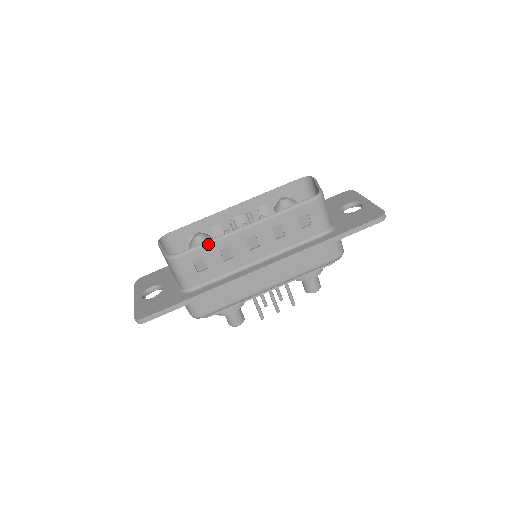
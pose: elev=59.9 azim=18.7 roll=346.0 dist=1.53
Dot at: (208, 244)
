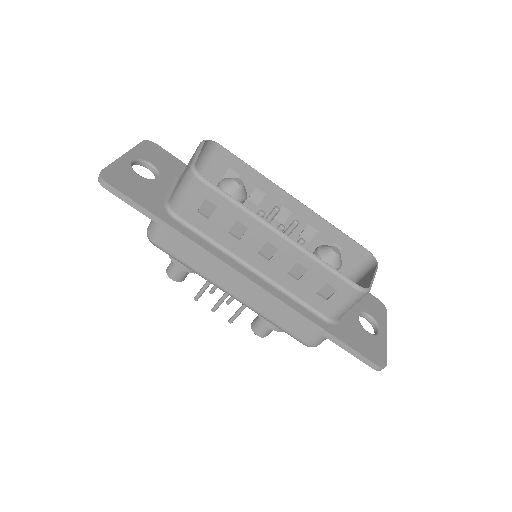
Dot at: (236, 204)
